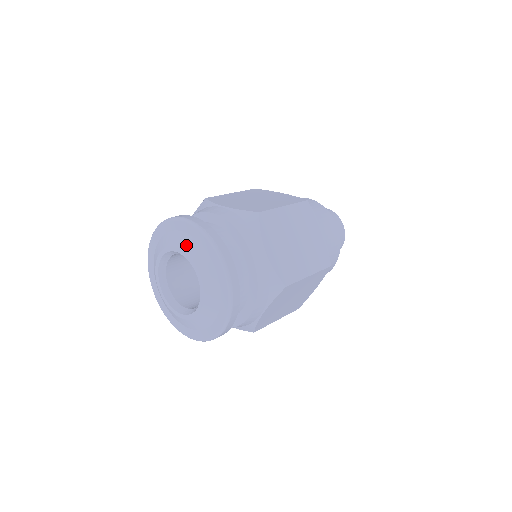
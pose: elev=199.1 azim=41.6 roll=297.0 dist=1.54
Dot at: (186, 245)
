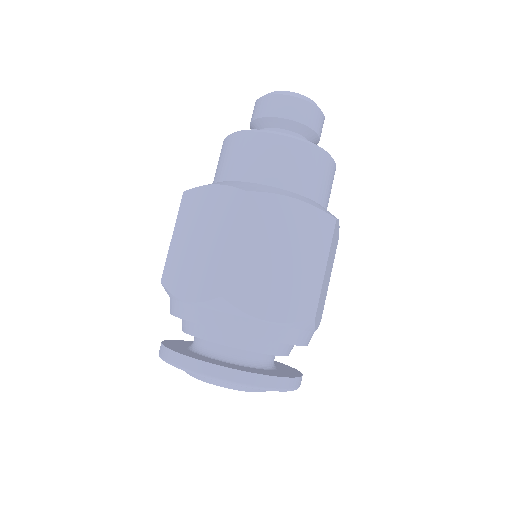
Dot at: (251, 390)
